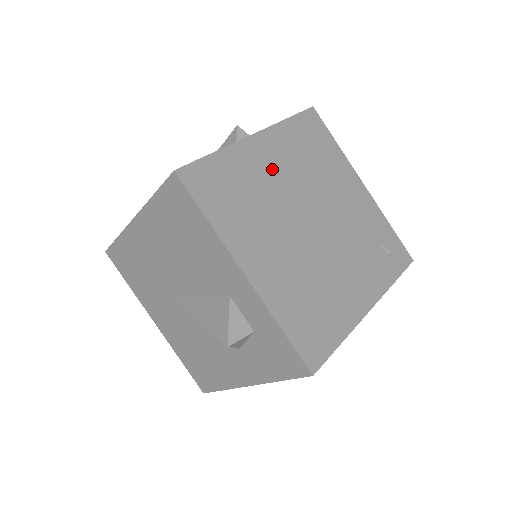
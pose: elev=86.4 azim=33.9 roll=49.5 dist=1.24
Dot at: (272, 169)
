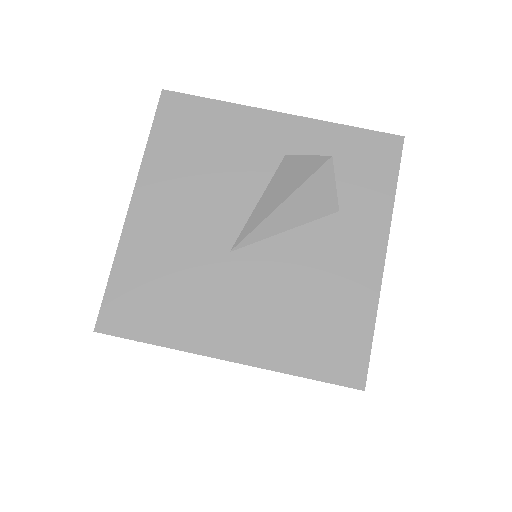
Dot at: occluded
